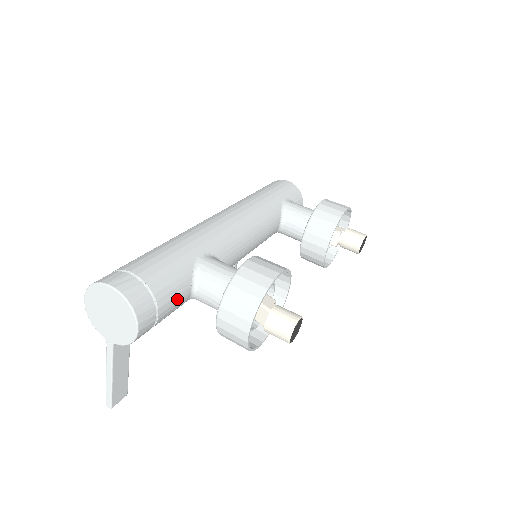
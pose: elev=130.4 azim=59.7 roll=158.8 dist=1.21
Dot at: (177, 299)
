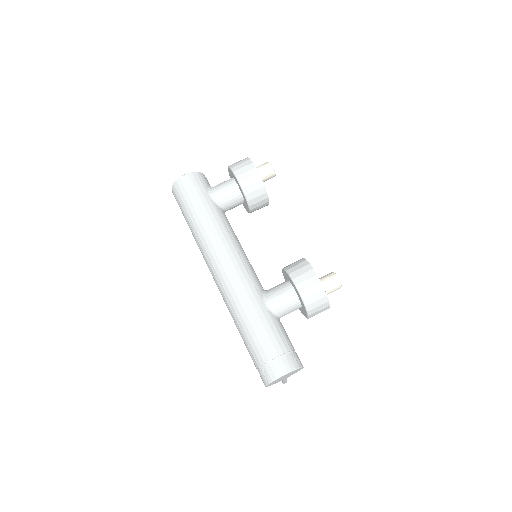
Dot at: (286, 334)
